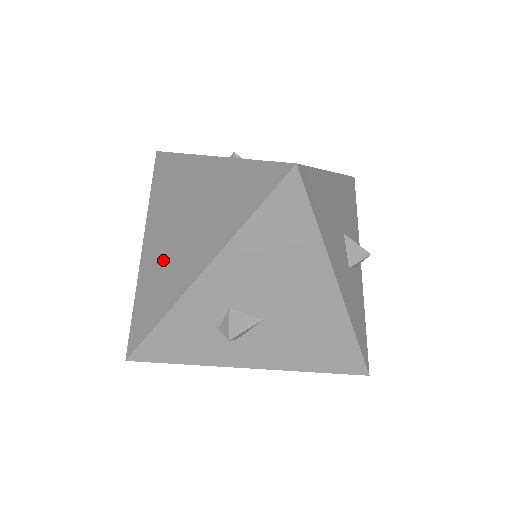
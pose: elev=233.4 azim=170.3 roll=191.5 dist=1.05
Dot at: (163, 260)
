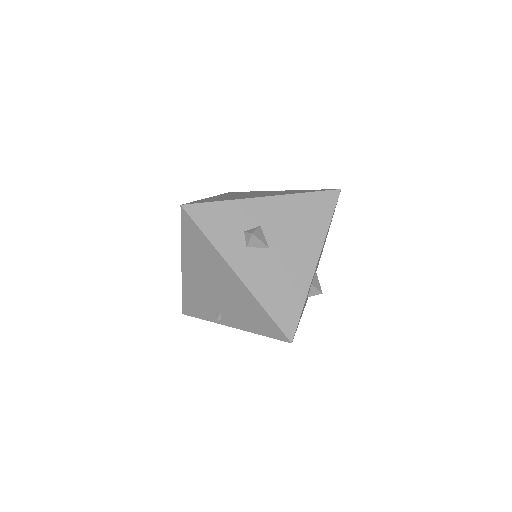
Dot at: (230, 197)
